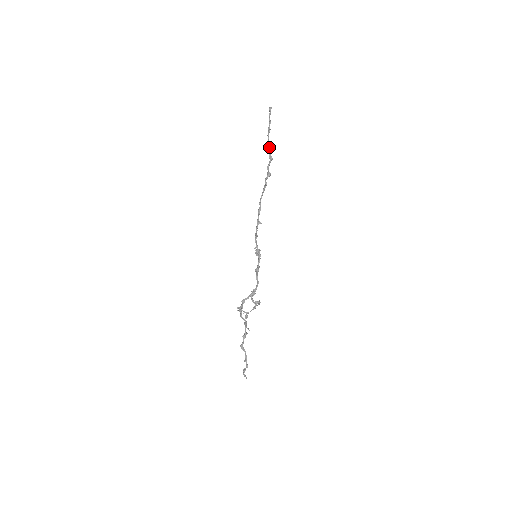
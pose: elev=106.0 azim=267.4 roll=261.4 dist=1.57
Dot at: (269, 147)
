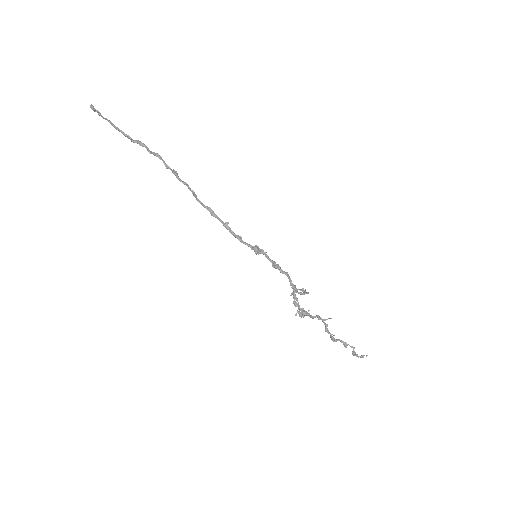
Dot at: (142, 146)
